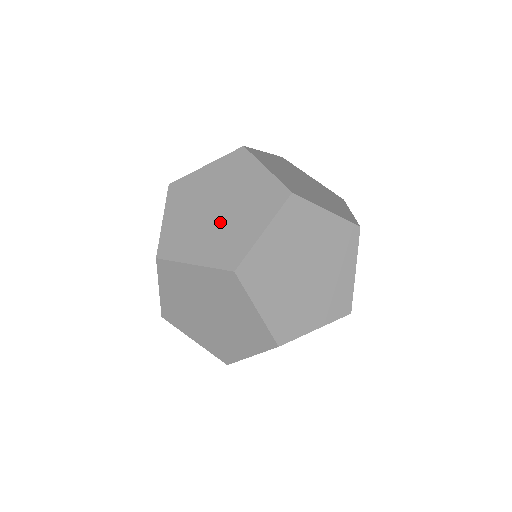
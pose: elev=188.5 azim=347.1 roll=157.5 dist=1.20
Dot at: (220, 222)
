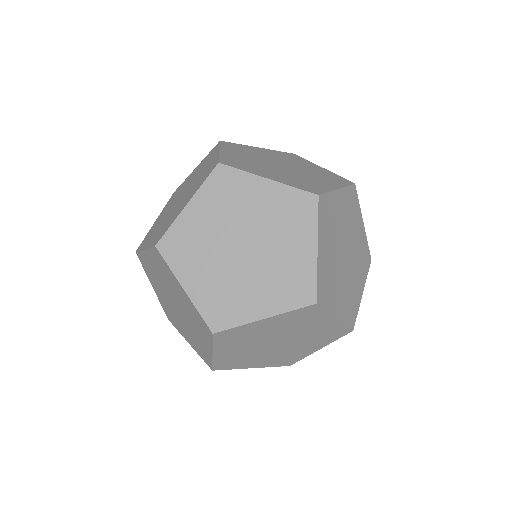
Dot at: (174, 208)
